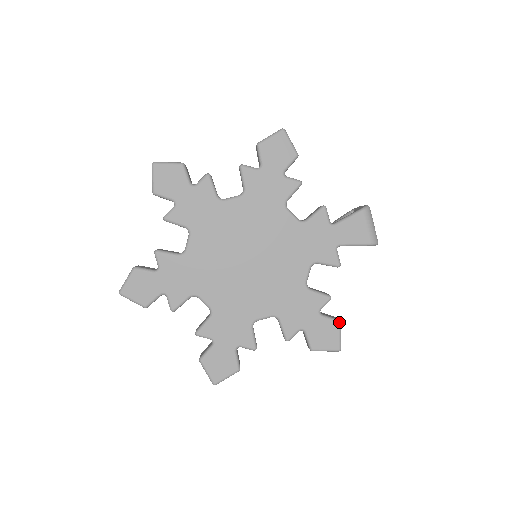
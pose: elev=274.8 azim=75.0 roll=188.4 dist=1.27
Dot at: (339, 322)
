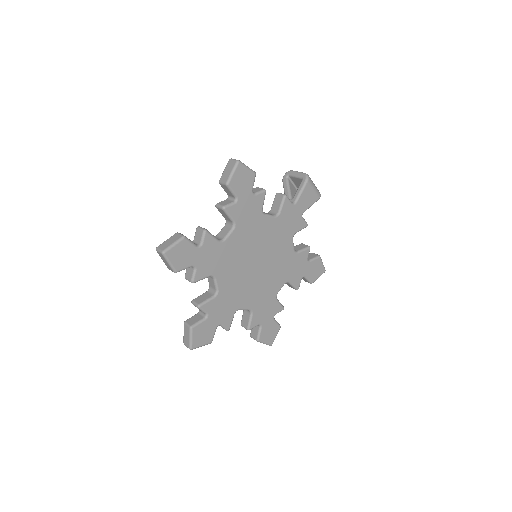
Dot at: (320, 257)
